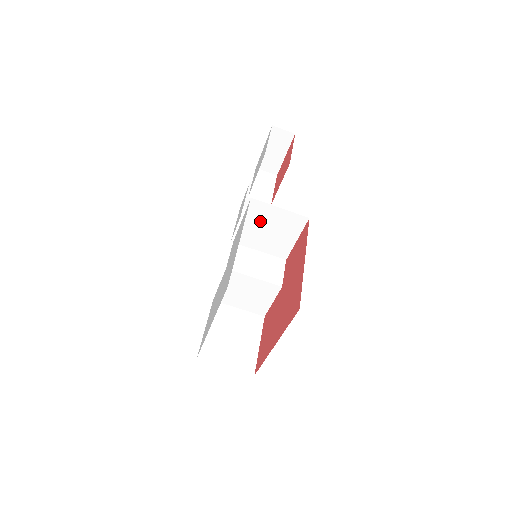
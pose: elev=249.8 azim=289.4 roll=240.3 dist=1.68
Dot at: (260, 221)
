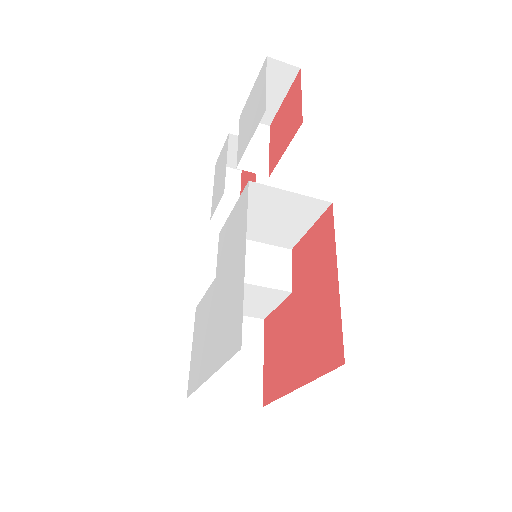
Dot at: (260, 208)
